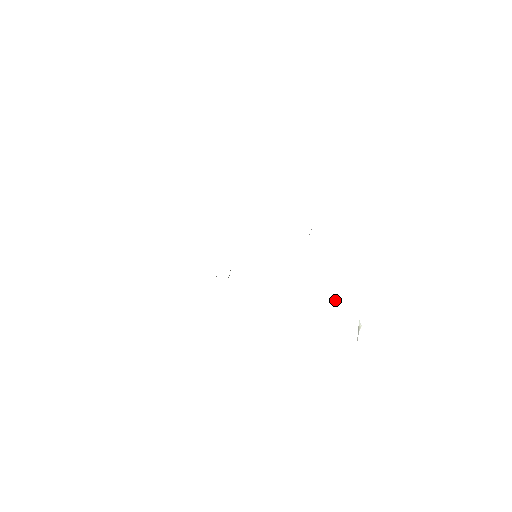
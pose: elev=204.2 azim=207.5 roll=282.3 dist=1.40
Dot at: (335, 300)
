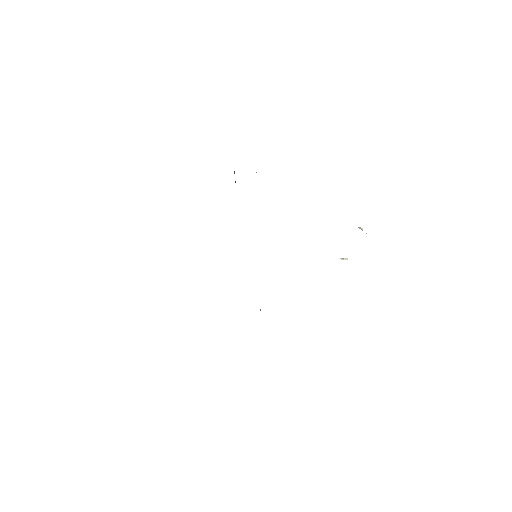
Dot at: (345, 258)
